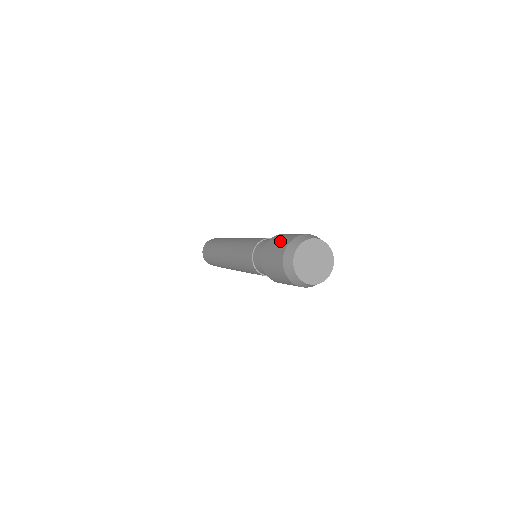
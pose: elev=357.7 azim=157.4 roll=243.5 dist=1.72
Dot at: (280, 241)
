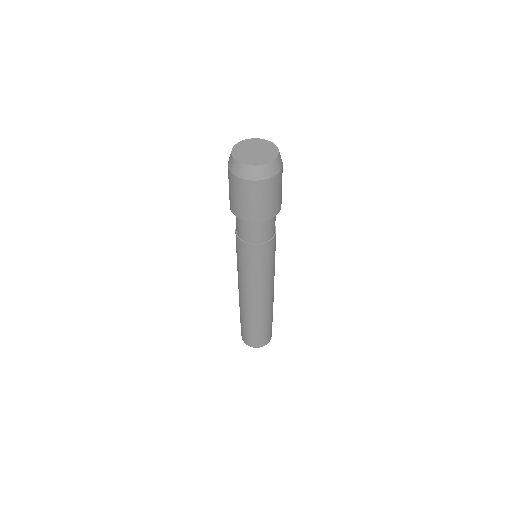
Dot at: occluded
